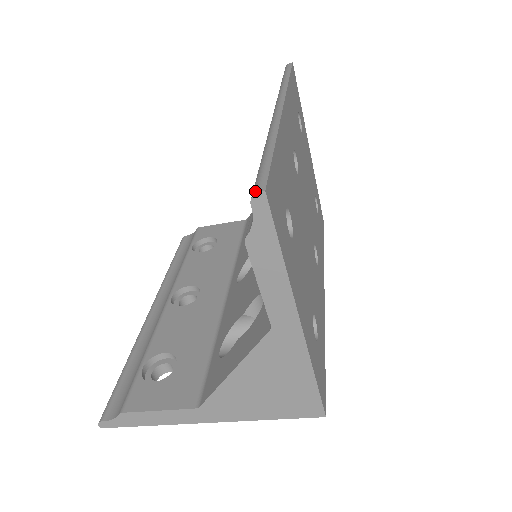
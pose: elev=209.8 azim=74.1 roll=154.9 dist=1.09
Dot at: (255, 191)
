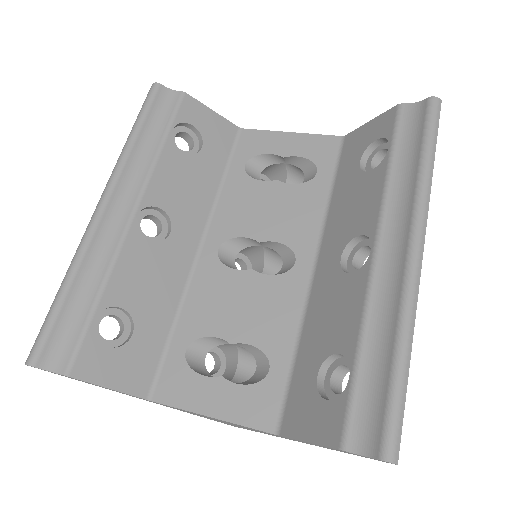
Dot at: (391, 458)
